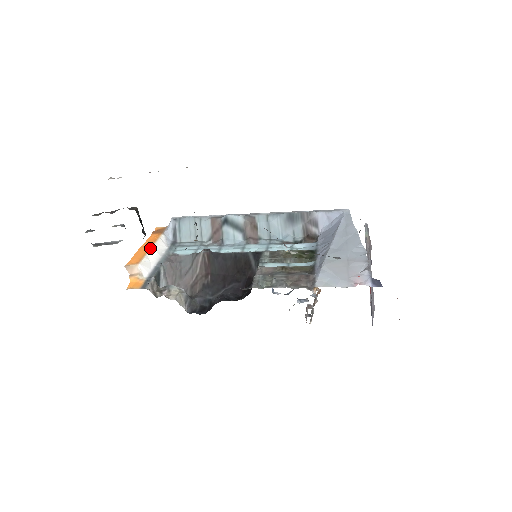
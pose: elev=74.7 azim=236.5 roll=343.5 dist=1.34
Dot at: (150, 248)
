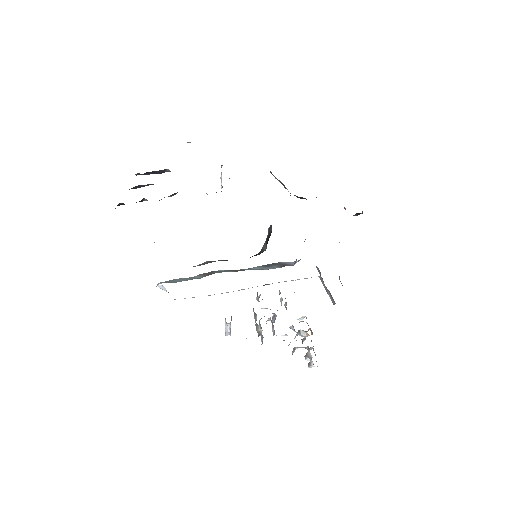
Dot at: occluded
